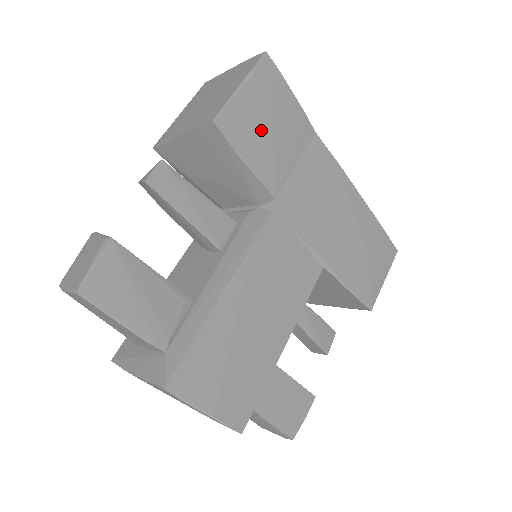
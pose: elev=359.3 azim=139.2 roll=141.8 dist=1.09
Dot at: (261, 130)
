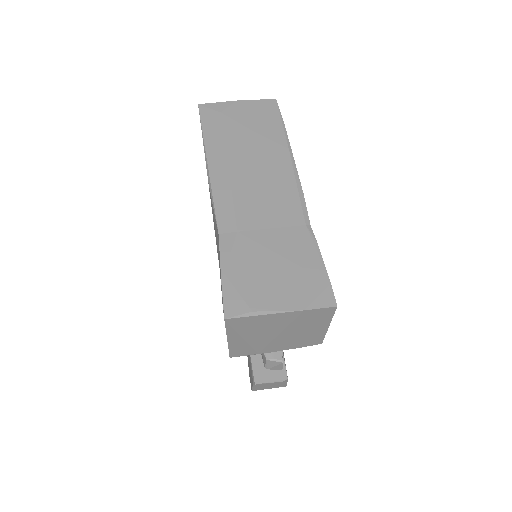
Dot at: occluded
